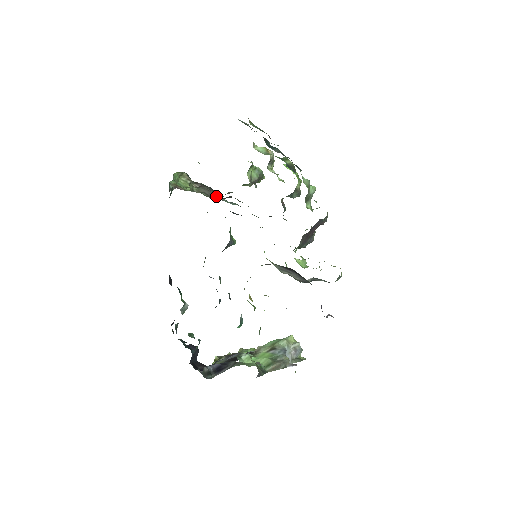
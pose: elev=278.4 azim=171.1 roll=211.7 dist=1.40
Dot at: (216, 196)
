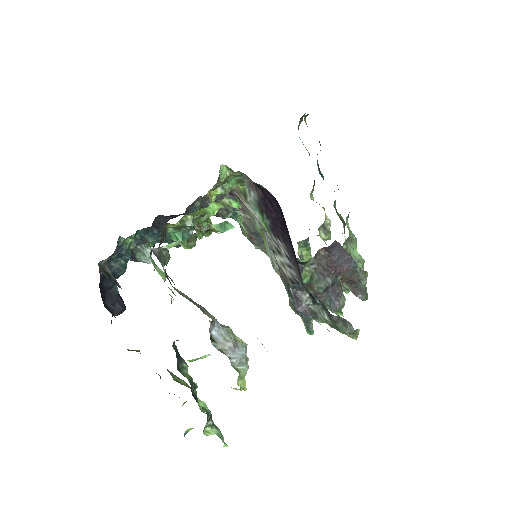
Dot at: (253, 226)
